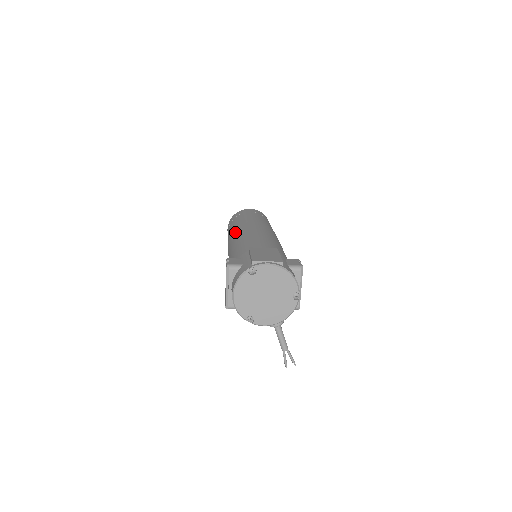
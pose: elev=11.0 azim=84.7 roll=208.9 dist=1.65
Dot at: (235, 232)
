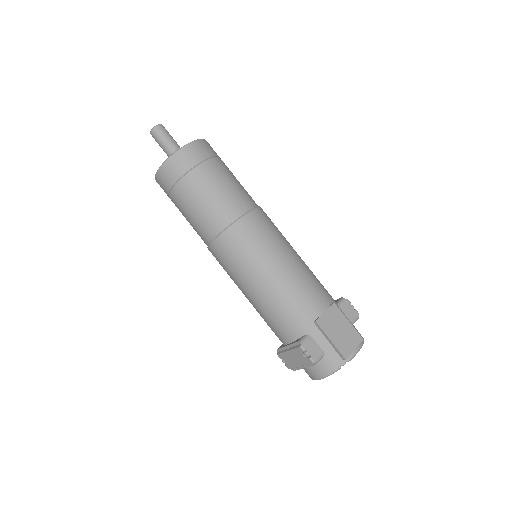
Dot at: (235, 244)
